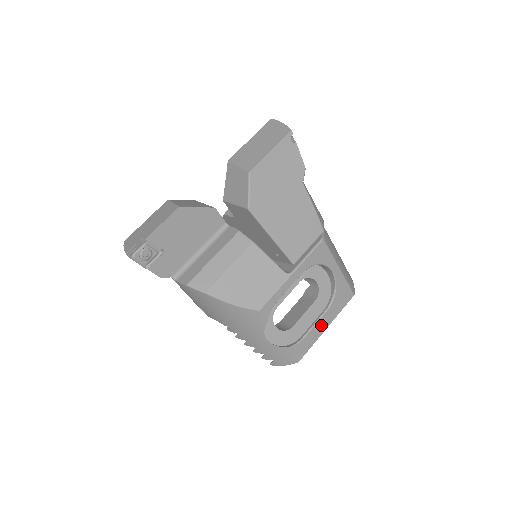
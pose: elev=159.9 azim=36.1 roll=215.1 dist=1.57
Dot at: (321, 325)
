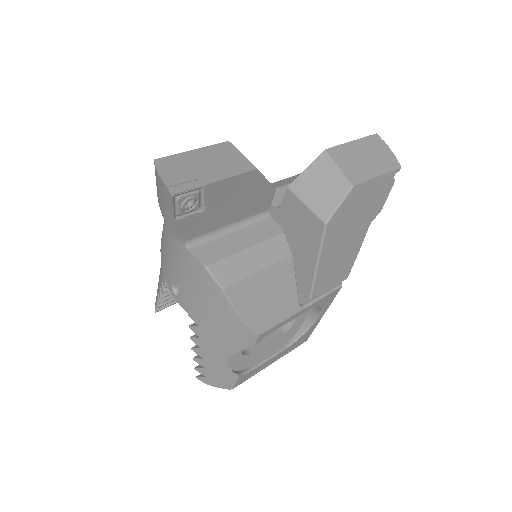
Dot at: (271, 360)
